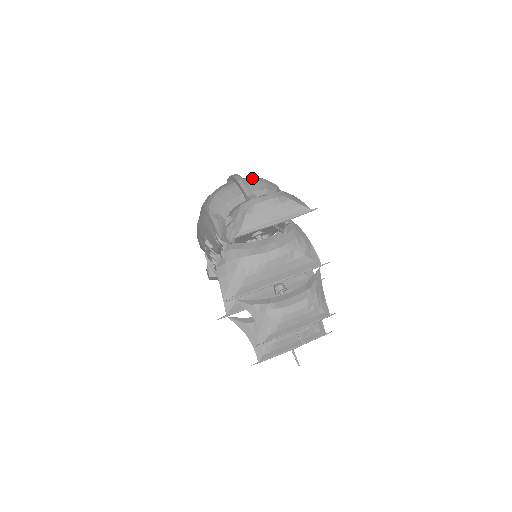
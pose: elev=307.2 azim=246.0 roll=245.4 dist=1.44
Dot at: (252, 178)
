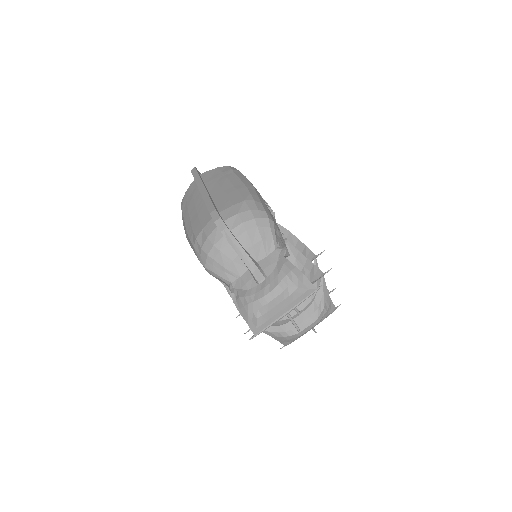
Dot at: (241, 224)
